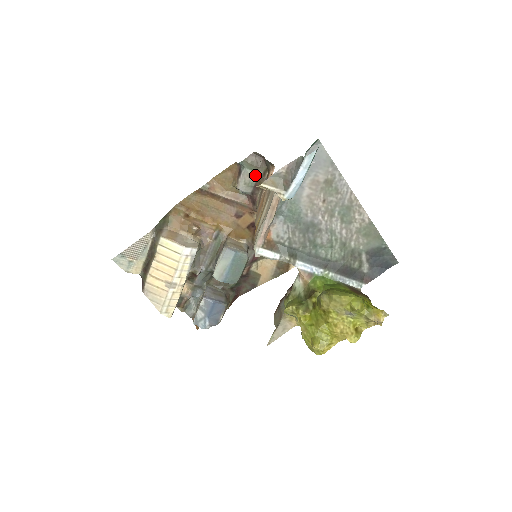
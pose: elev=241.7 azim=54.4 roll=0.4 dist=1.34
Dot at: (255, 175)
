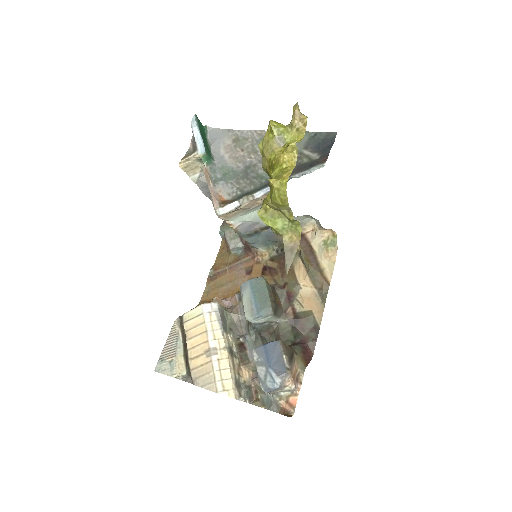
Dot at: occluded
